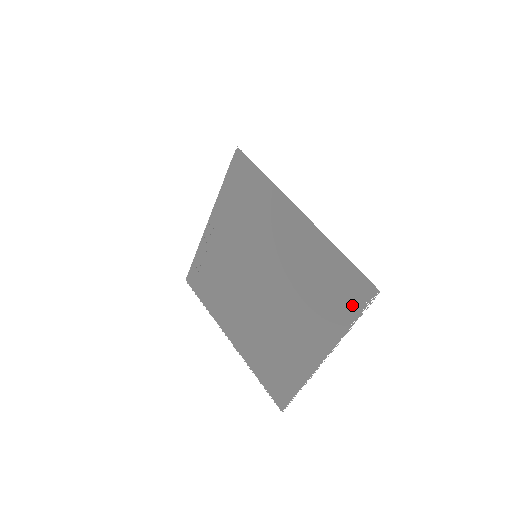
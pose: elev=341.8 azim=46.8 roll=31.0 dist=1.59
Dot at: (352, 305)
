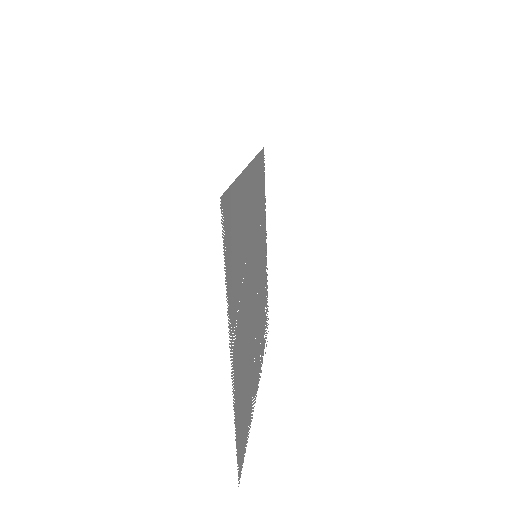
Dot at: (227, 246)
